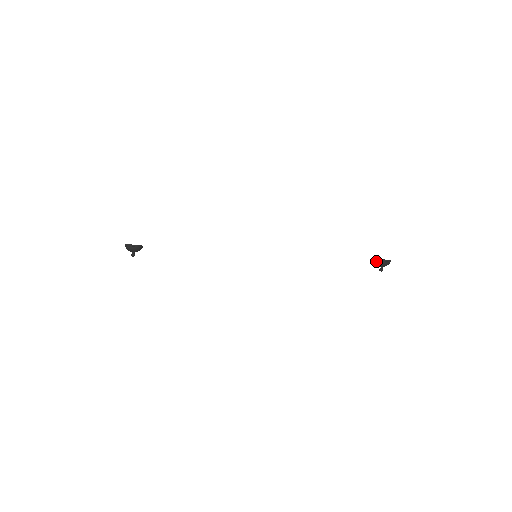
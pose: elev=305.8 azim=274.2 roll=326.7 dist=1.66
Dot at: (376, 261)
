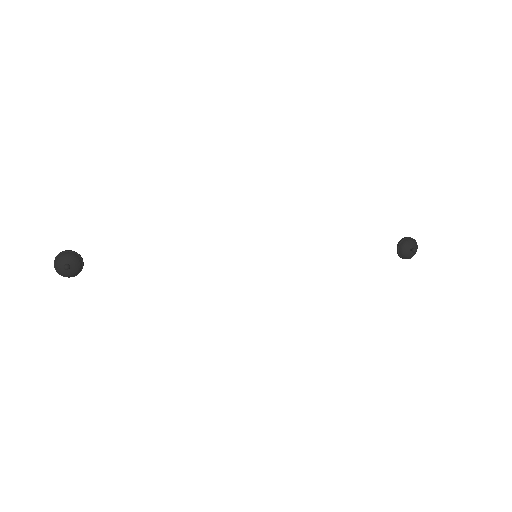
Dot at: (401, 242)
